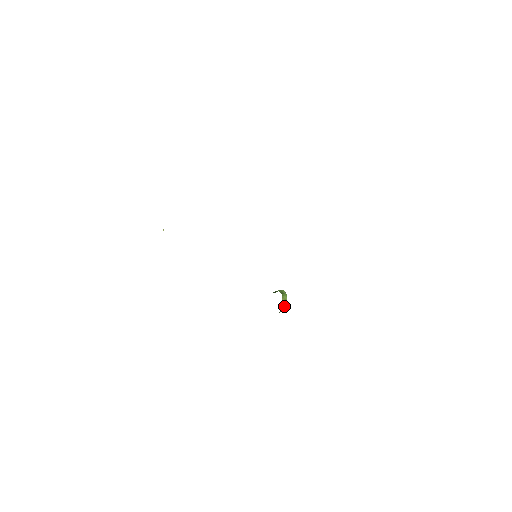
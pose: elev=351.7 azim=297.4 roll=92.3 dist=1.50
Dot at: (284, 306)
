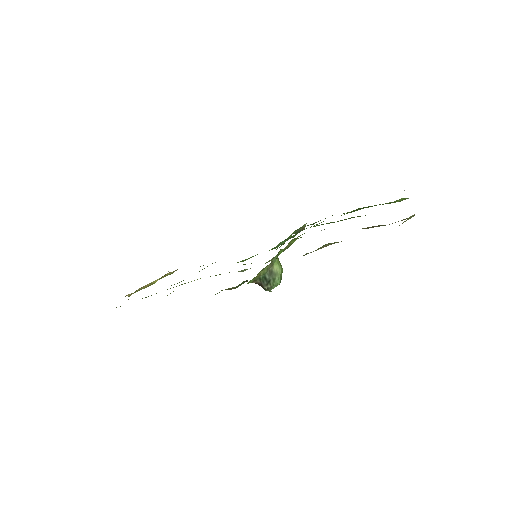
Dot at: (277, 267)
